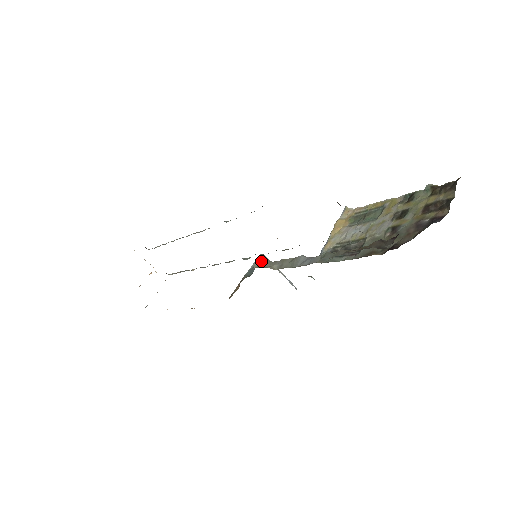
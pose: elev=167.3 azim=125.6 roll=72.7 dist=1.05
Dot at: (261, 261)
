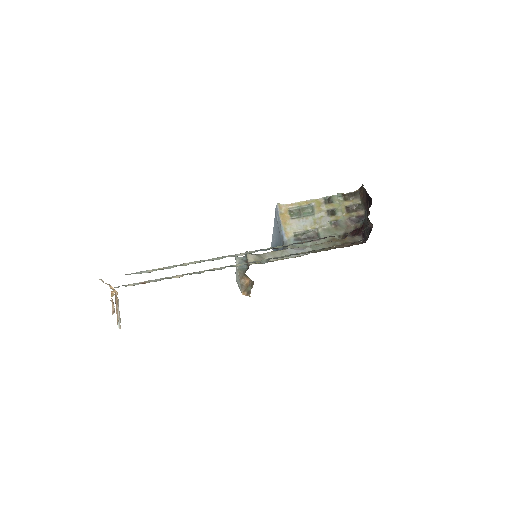
Dot at: (253, 257)
